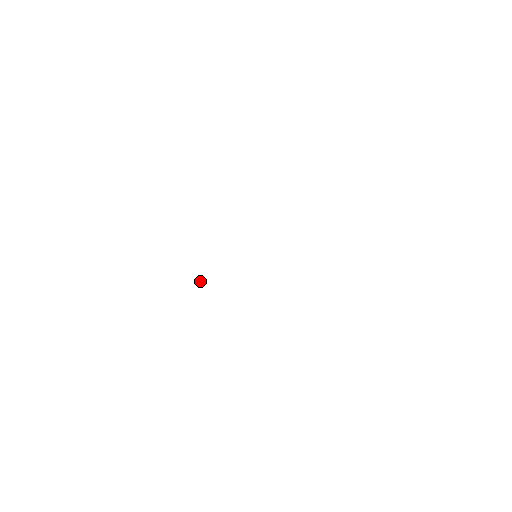
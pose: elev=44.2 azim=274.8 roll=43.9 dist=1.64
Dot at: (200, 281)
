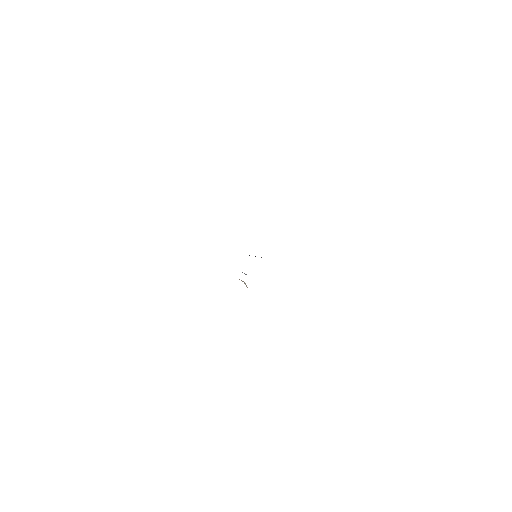
Dot at: (246, 274)
